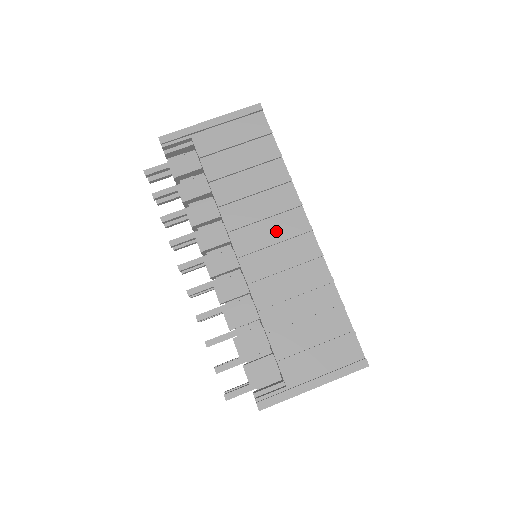
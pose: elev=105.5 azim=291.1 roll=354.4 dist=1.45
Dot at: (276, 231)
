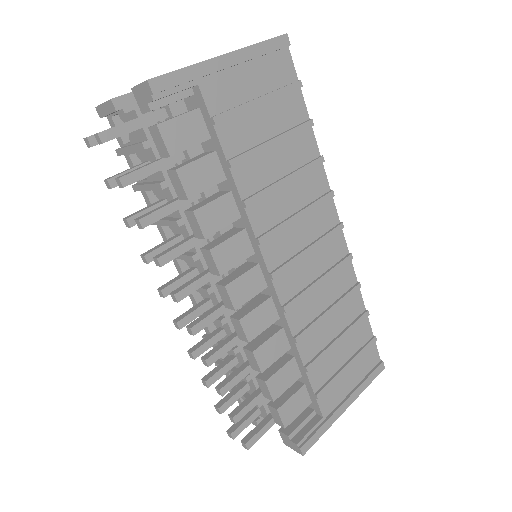
Dot at: (309, 234)
